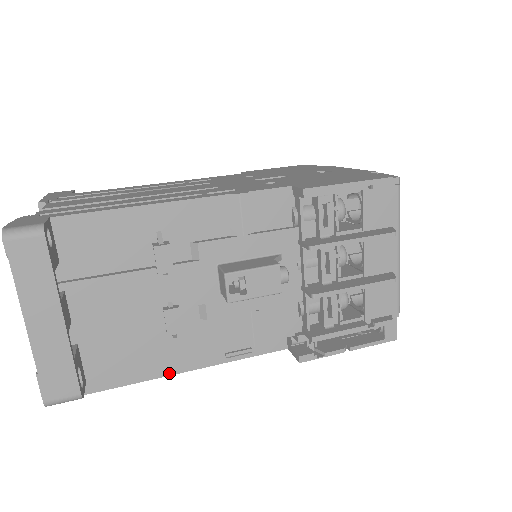
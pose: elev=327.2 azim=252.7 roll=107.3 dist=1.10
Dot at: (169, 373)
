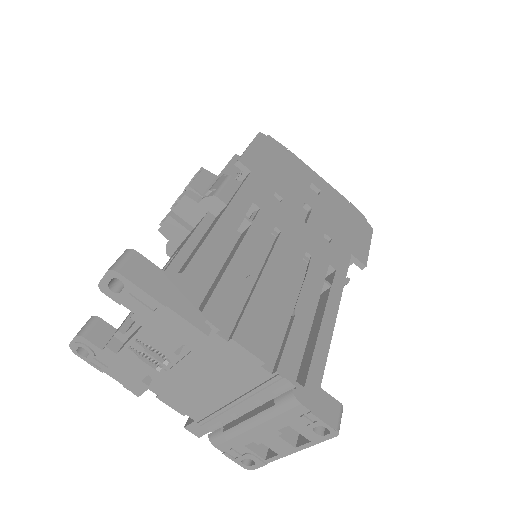
Dot at: occluded
